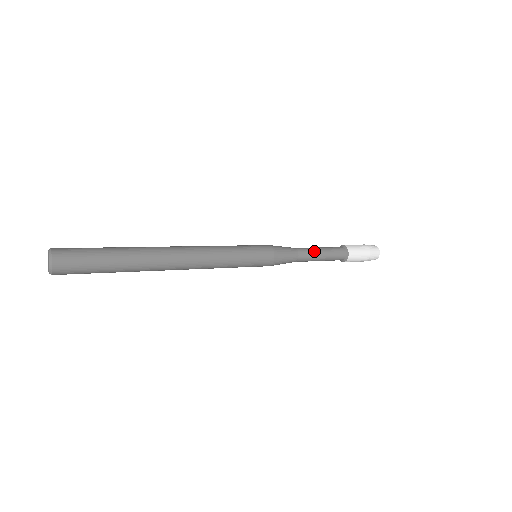
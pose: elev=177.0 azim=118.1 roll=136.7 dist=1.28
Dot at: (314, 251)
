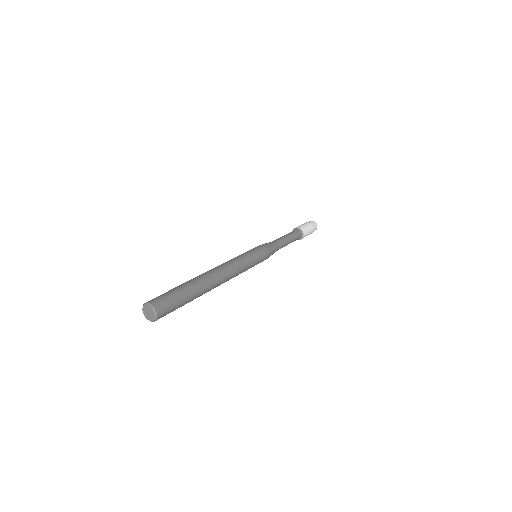
Dot at: (287, 243)
